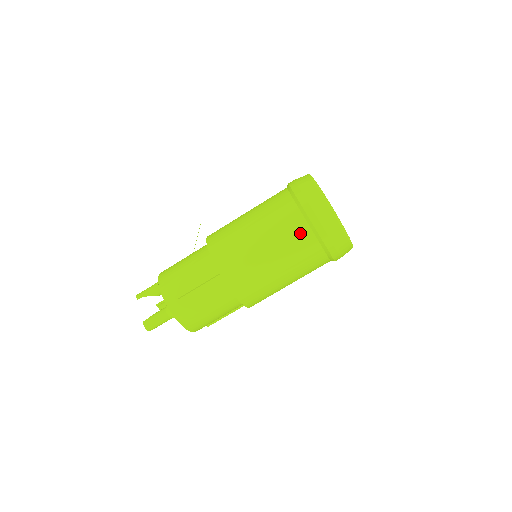
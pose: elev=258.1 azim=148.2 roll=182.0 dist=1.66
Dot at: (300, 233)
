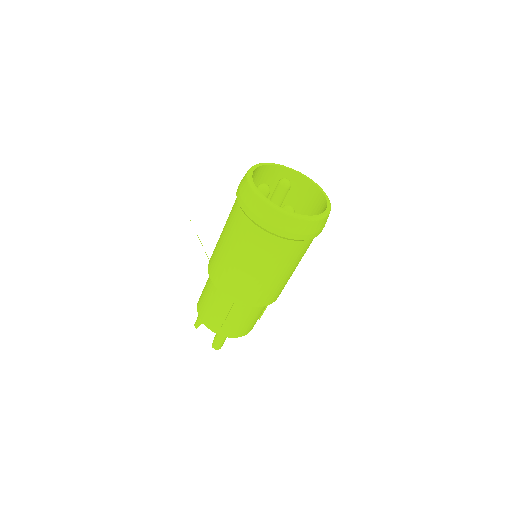
Dot at: (272, 245)
